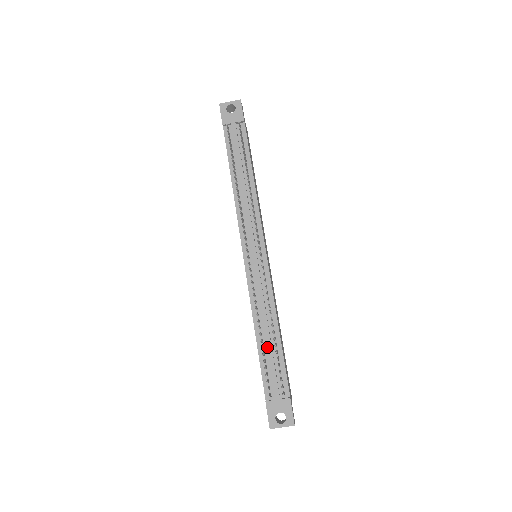
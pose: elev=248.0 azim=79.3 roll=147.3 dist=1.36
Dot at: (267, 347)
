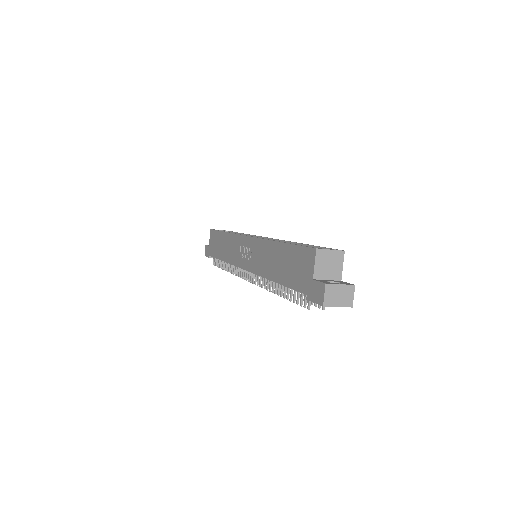
Dot at: occluded
